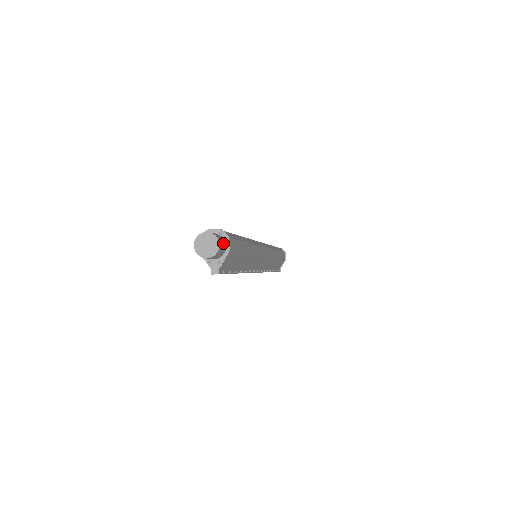
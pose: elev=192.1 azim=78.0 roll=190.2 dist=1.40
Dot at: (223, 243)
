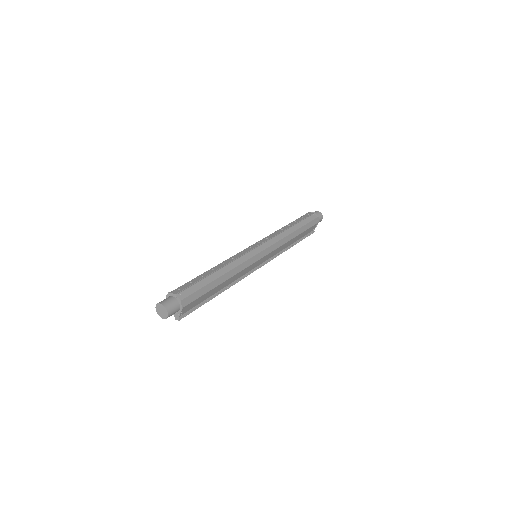
Dot at: (175, 307)
